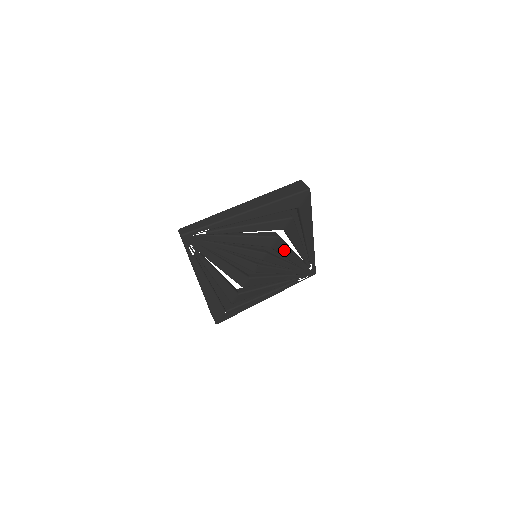
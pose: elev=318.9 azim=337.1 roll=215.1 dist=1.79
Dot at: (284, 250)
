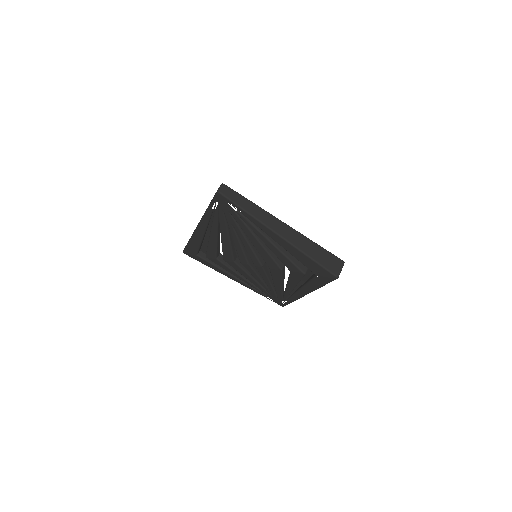
Dot at: (277, 278)
